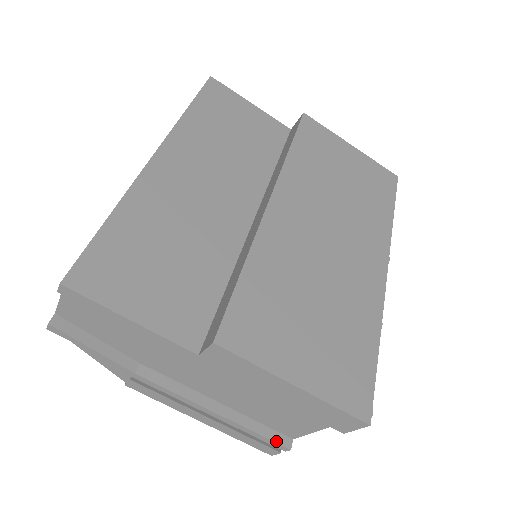
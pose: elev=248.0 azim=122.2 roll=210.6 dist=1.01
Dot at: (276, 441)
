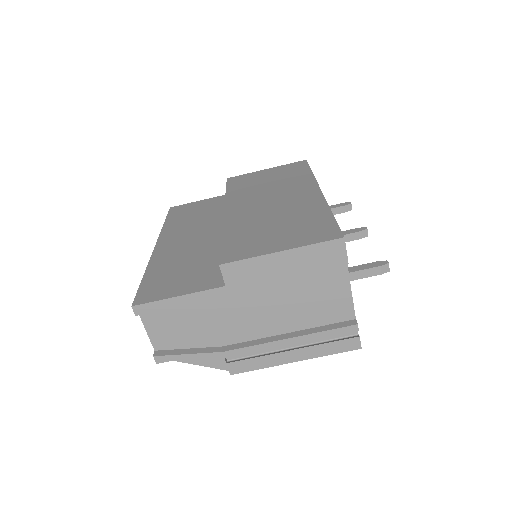
Dot at: (343, 326)
